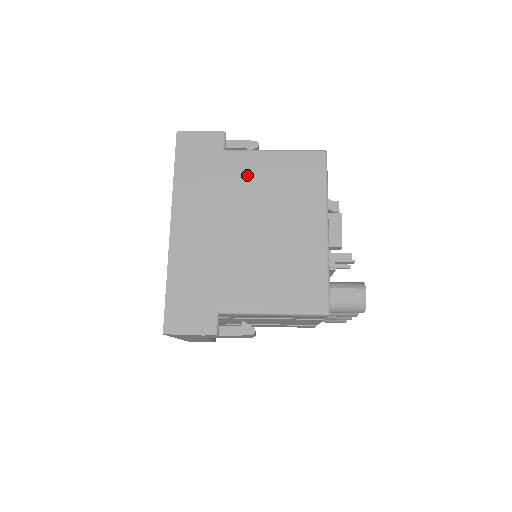
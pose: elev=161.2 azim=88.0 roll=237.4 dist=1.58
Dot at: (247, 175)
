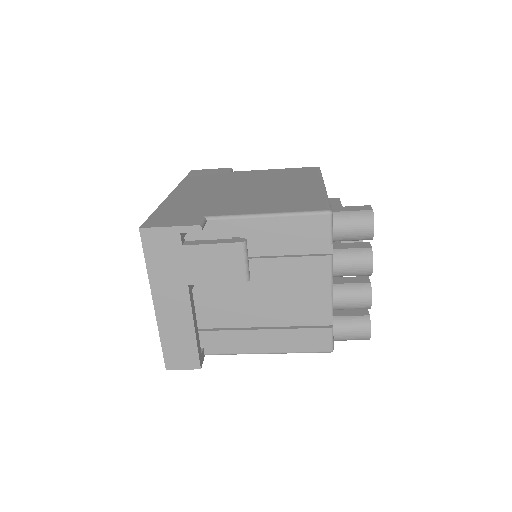
Dot at: (248, 176)
